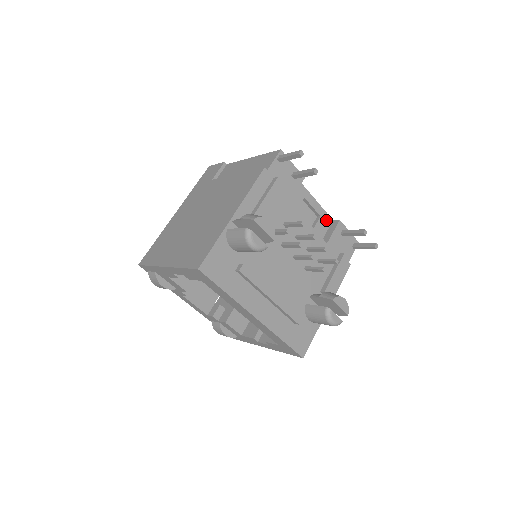
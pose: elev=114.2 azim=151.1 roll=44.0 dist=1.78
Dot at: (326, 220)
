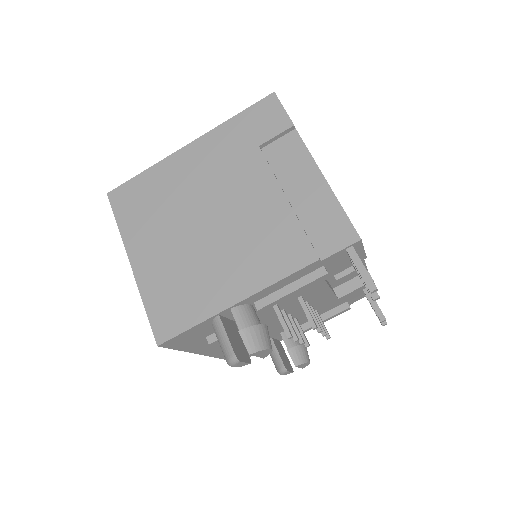
Dot at: occluded
